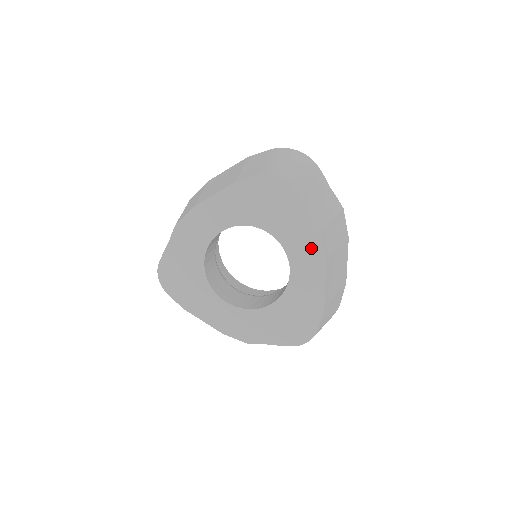
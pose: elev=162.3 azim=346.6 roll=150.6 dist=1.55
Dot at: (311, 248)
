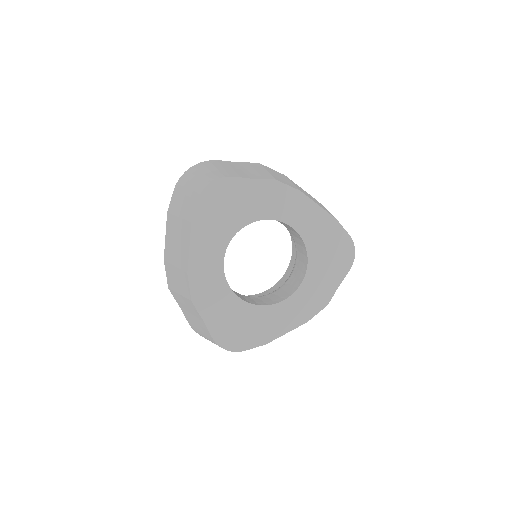
Dot at: (284, 197)
